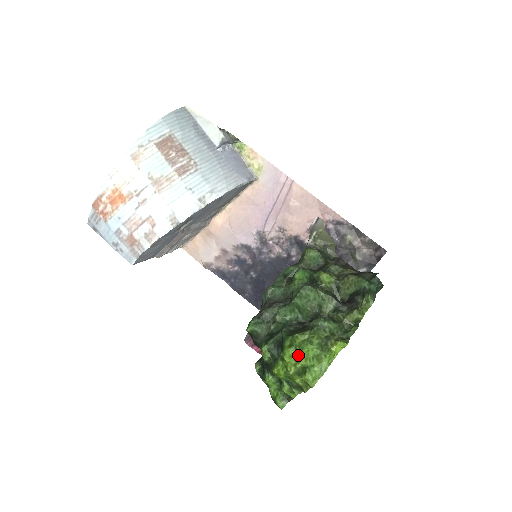
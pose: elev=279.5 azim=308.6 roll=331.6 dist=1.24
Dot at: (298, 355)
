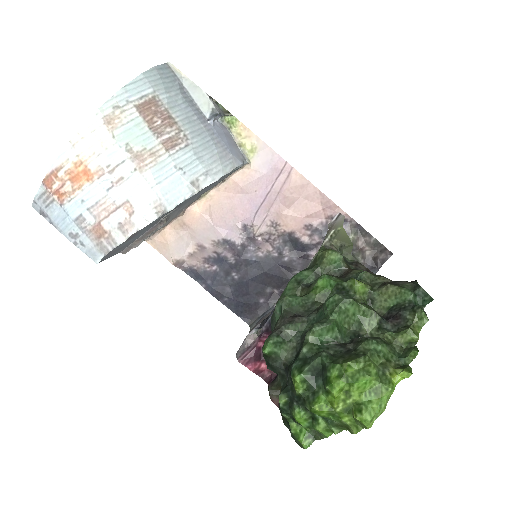
Dot at: (350, 388)
